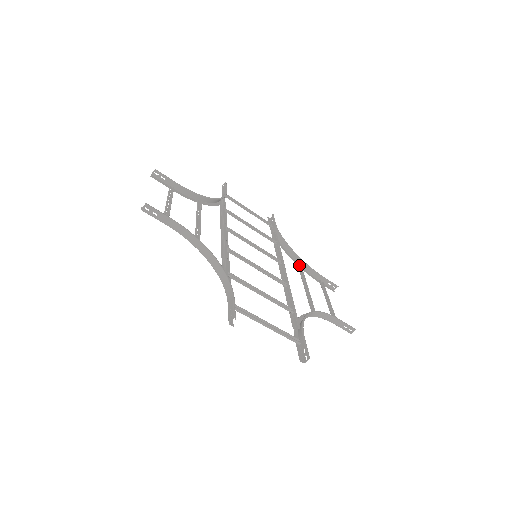
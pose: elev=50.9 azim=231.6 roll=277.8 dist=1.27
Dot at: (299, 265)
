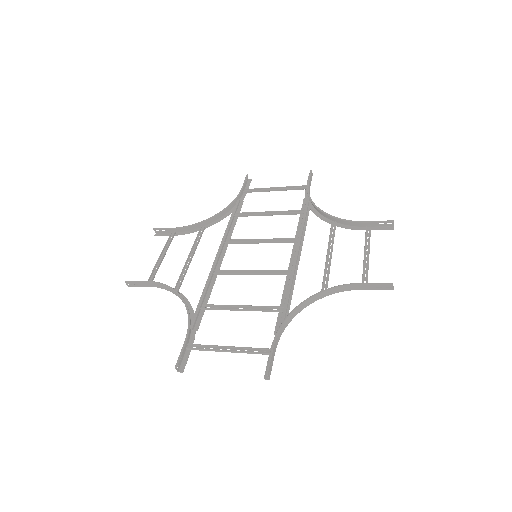
Dot at: (331, 225)
